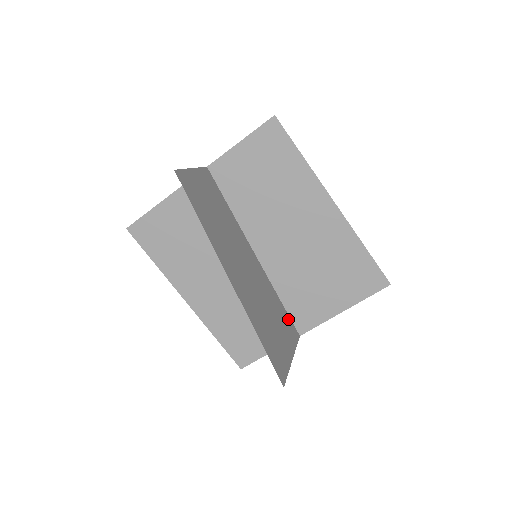
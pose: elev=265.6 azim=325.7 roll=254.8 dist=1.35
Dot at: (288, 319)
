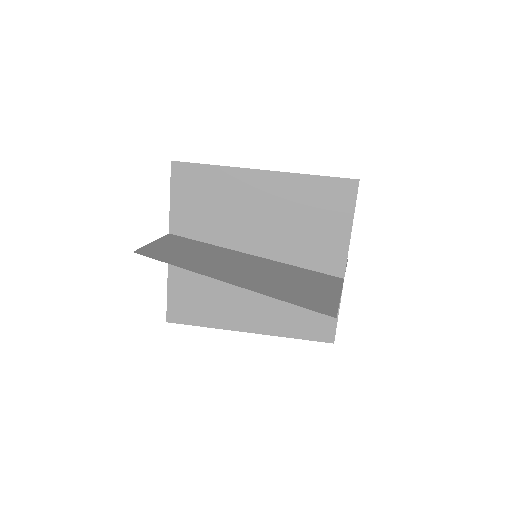
Dot at: (321, 275)
